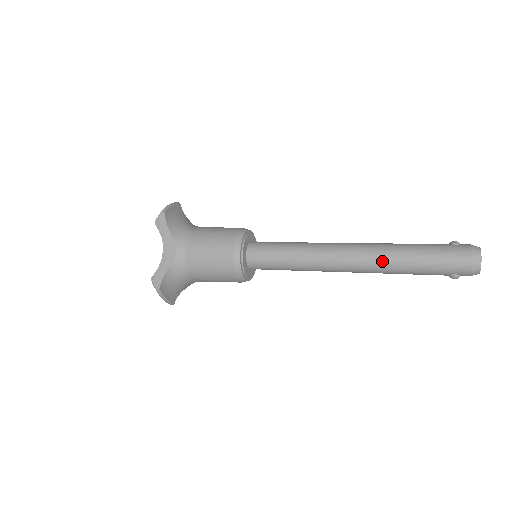
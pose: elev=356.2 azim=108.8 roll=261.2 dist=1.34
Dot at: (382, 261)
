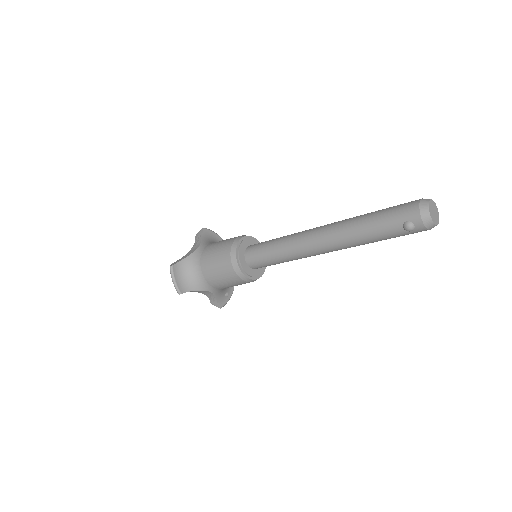
Dot at: (344, 224)
